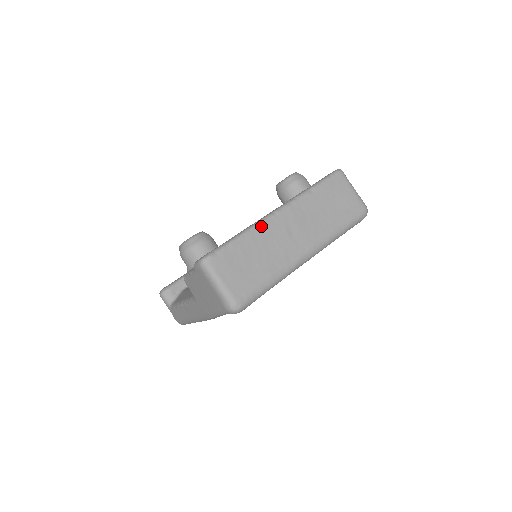
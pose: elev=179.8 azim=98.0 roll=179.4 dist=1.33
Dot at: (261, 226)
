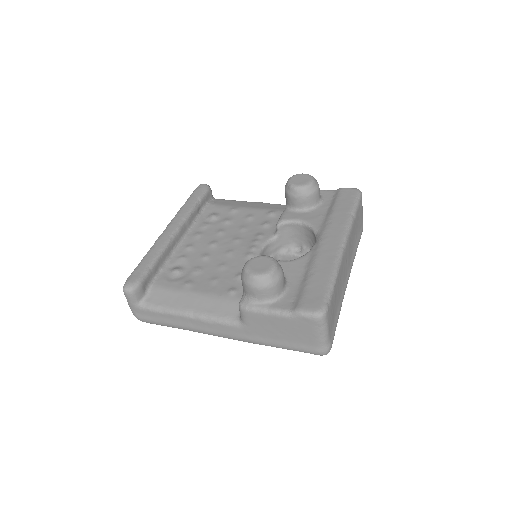
Dot at: (341, 264)
